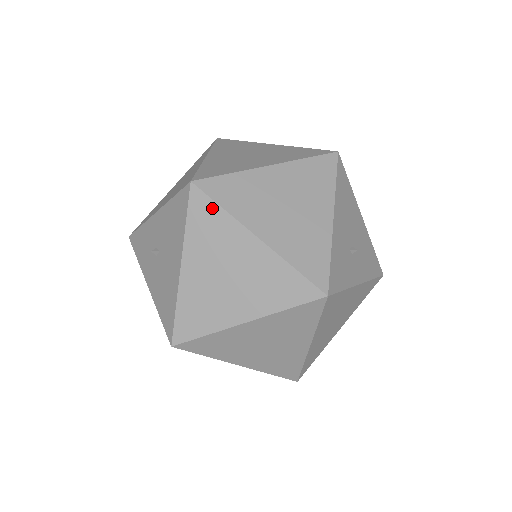
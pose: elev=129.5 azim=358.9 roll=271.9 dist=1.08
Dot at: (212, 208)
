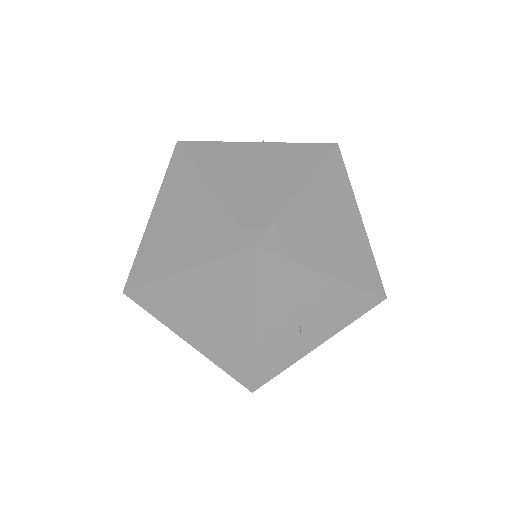
Dot at: (148, 312)
